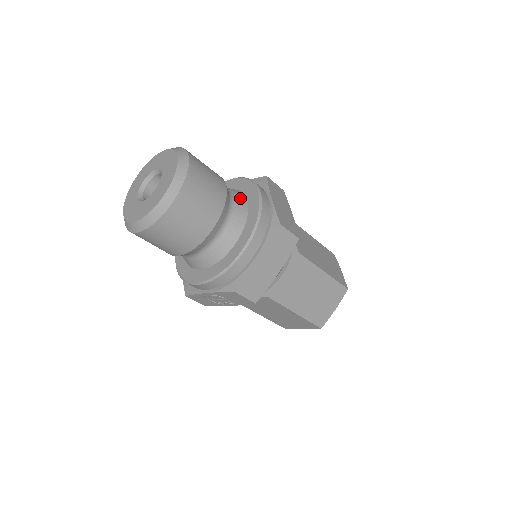
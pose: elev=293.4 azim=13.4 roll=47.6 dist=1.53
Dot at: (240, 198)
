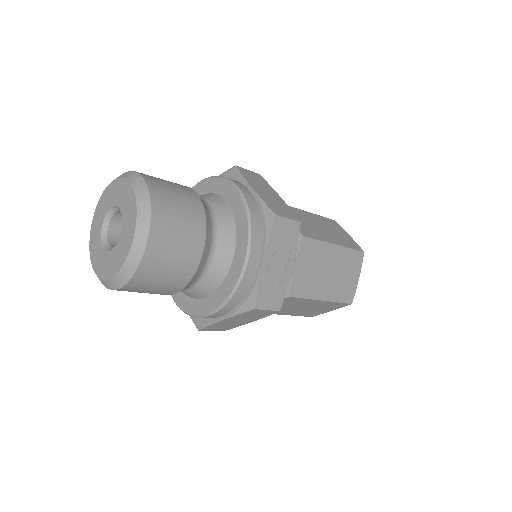
Dot at: occluded
